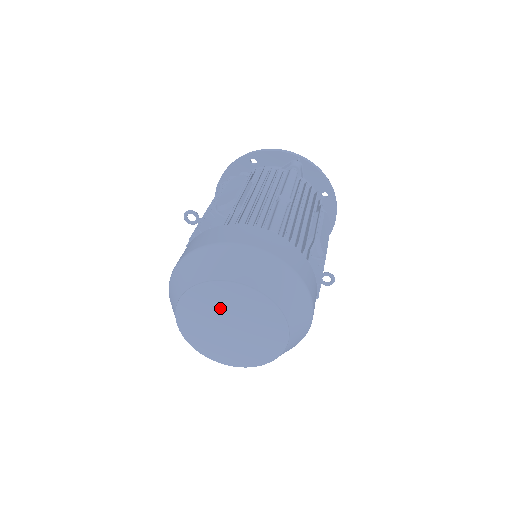
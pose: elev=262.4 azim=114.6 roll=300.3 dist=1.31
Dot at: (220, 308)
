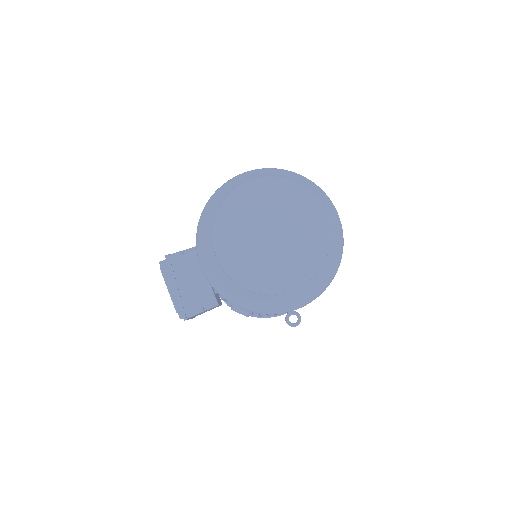
Dot at: (282, 211)
